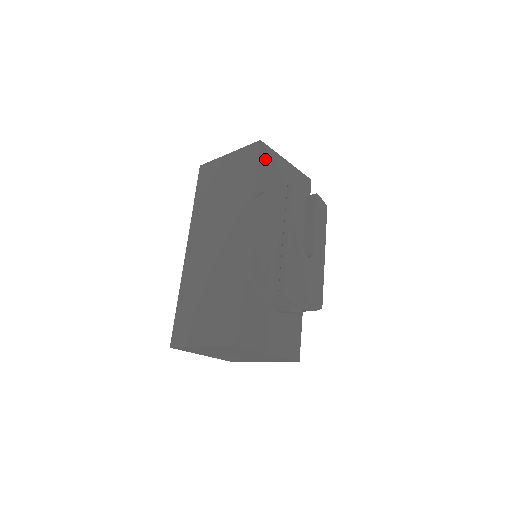
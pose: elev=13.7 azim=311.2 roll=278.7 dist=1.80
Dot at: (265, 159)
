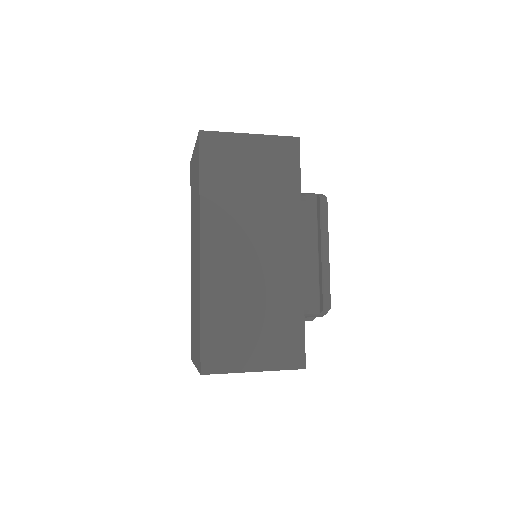
Dot at: occluded
